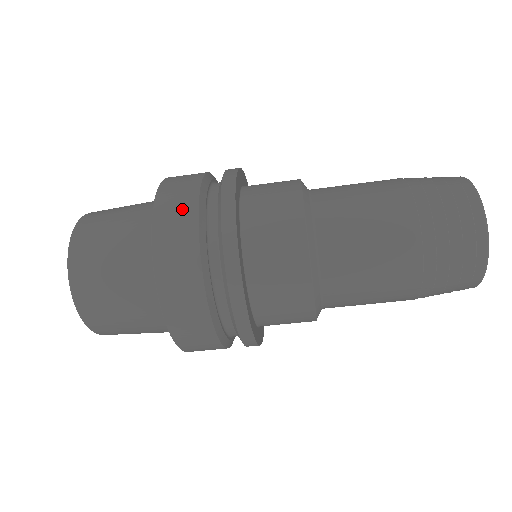
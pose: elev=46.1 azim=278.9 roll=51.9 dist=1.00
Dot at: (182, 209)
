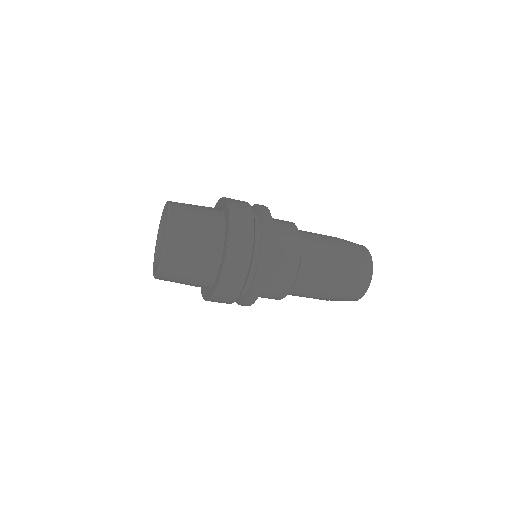
Dot at: (243, 253)
